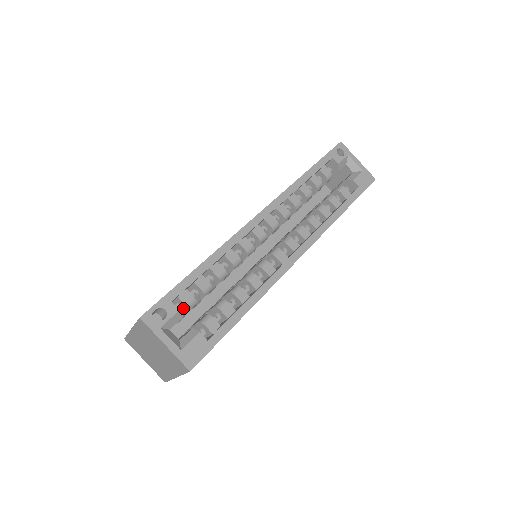
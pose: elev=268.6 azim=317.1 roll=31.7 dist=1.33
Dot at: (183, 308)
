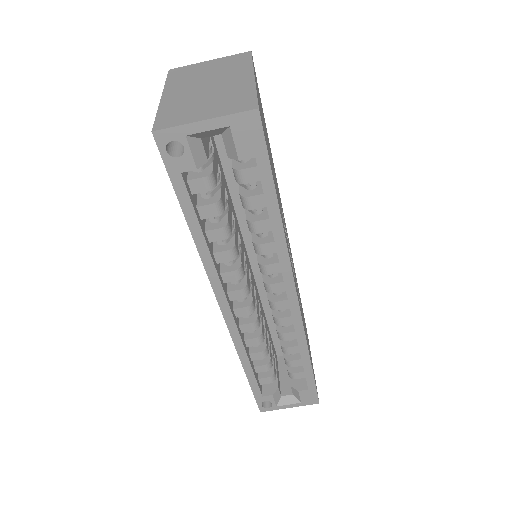
Dot at: occluded
